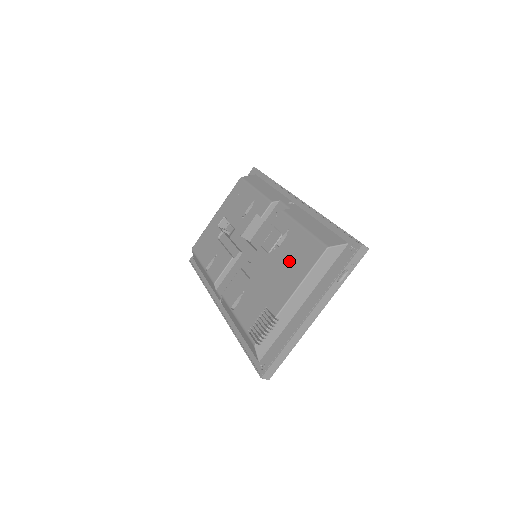
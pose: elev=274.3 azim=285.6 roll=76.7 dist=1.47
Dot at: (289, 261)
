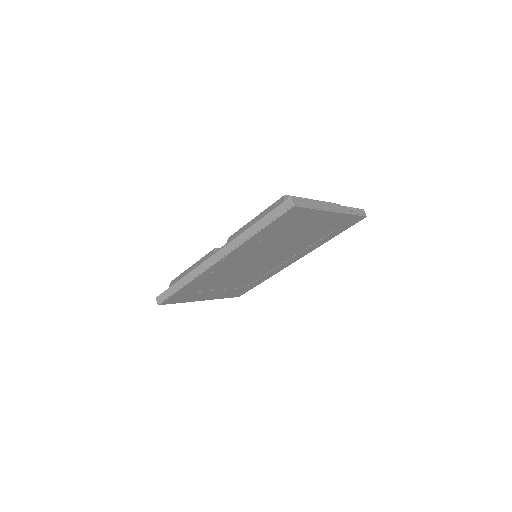
Dot at: occluded
